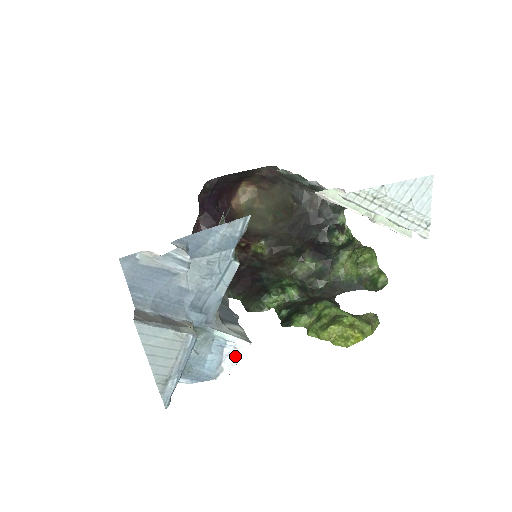
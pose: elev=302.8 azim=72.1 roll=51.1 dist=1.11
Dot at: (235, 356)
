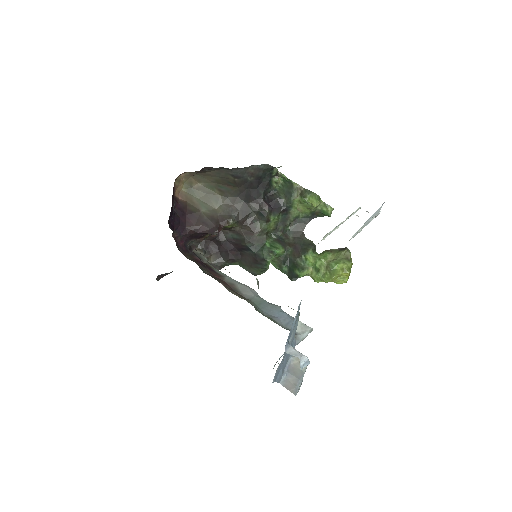
Dot at: occluded
